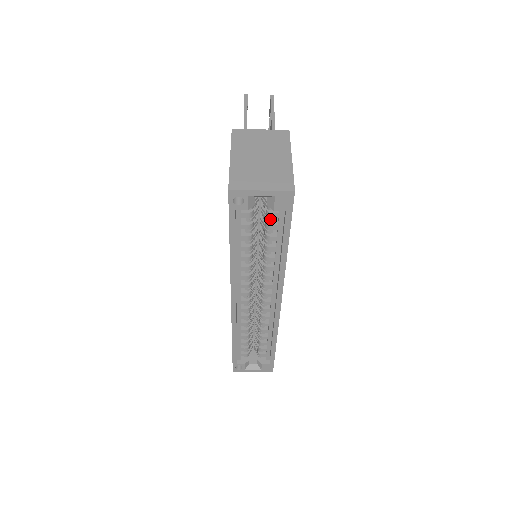
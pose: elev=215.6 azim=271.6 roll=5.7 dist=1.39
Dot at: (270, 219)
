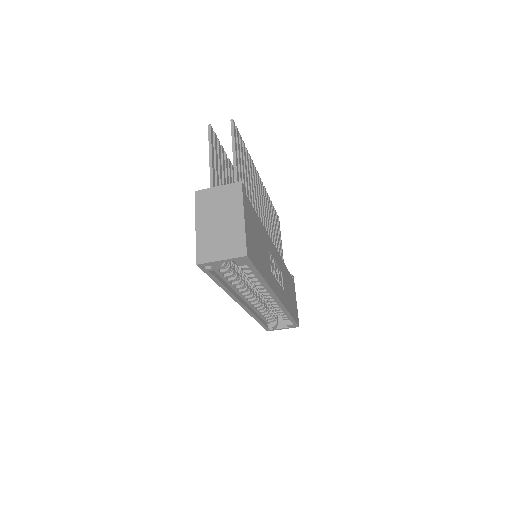
Dot at: occluded
